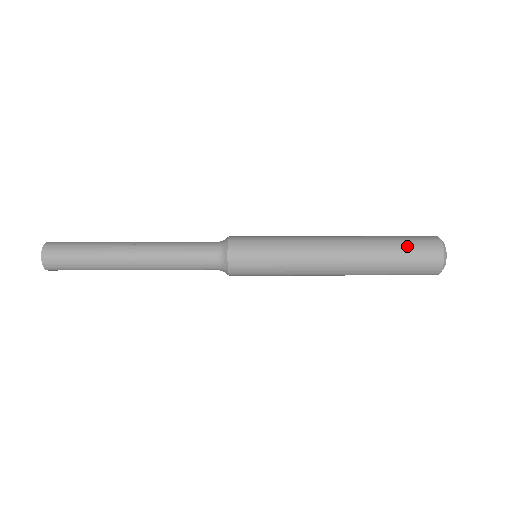
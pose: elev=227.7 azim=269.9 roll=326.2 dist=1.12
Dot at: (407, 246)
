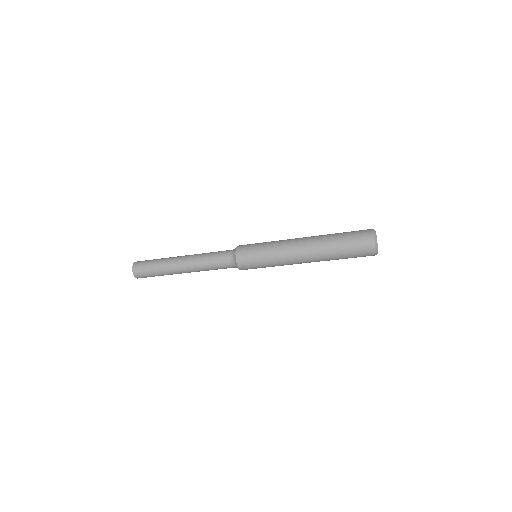
Dot at: (349, 233)
